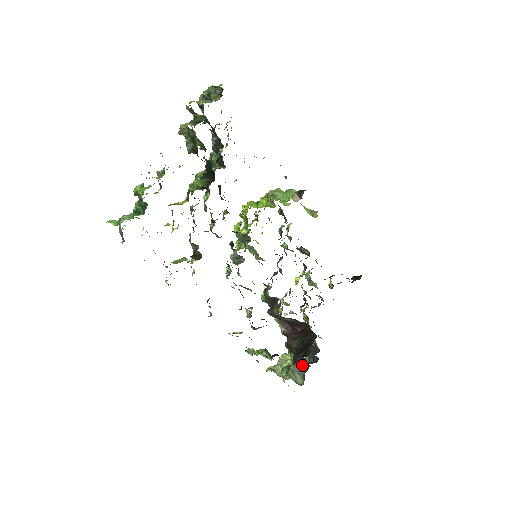
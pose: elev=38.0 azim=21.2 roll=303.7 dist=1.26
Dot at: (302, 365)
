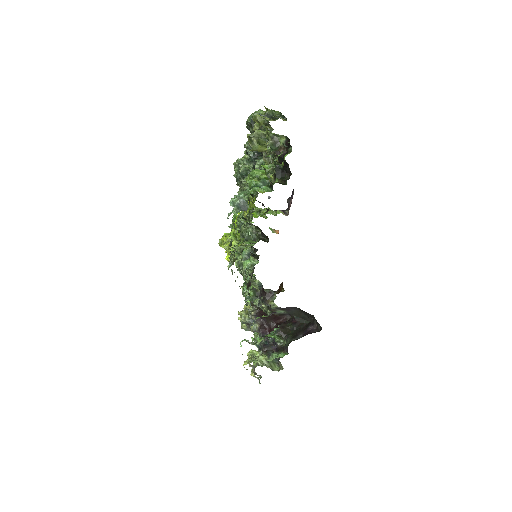
Dot at: occluded
